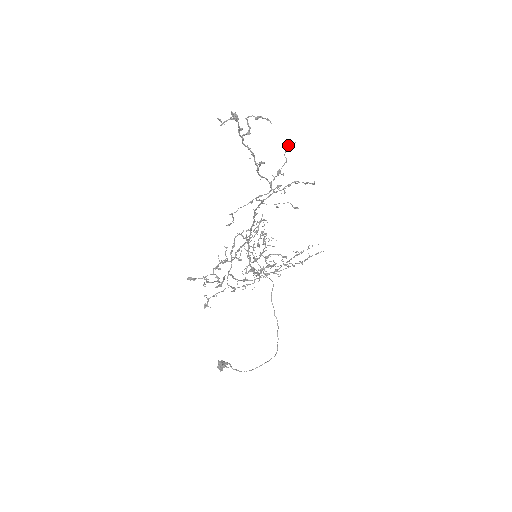
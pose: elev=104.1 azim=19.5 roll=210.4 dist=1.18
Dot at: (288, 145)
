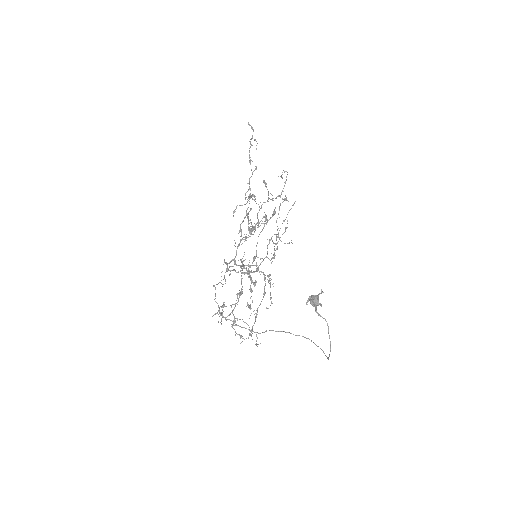
Dot at: (234, 211)
